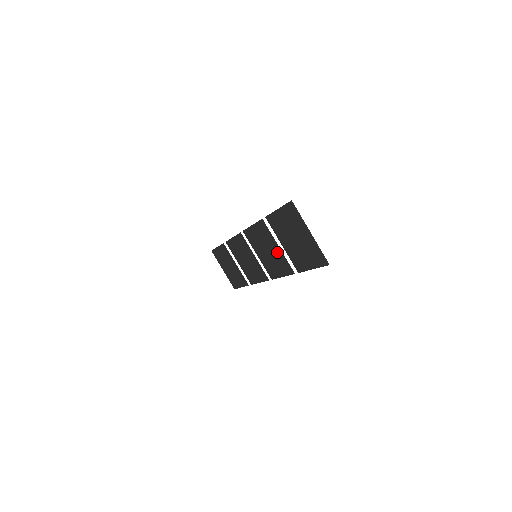
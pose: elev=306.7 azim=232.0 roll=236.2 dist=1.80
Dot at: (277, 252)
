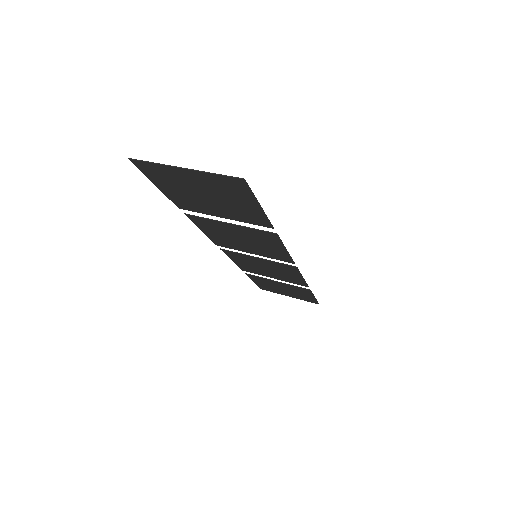
Dot at: (240, 231)
